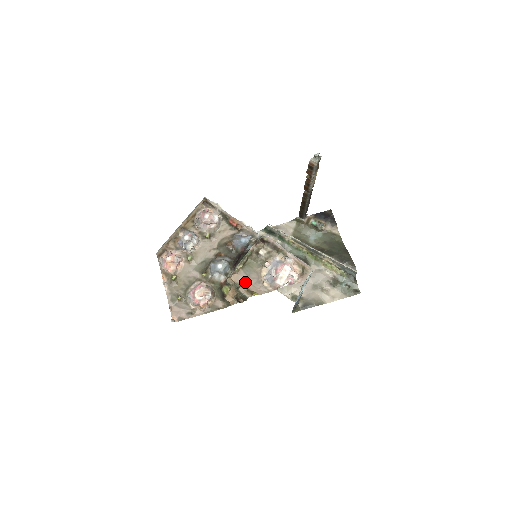
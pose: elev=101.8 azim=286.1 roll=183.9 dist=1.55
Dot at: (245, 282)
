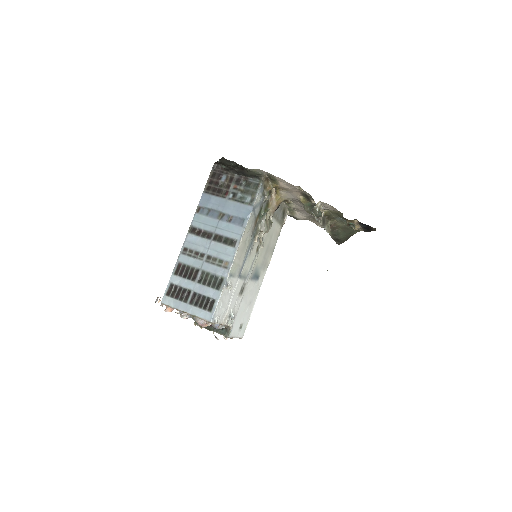
Dot at: occluded
